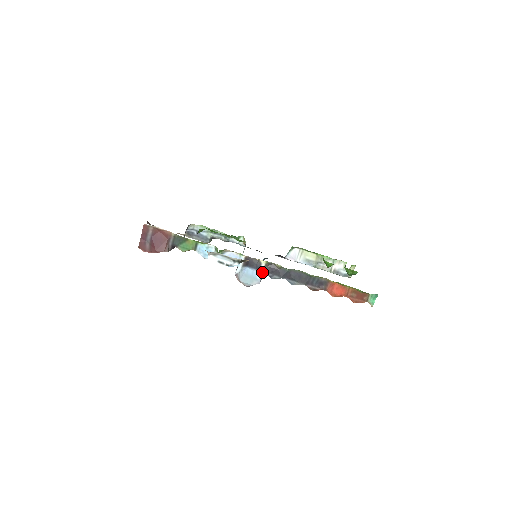
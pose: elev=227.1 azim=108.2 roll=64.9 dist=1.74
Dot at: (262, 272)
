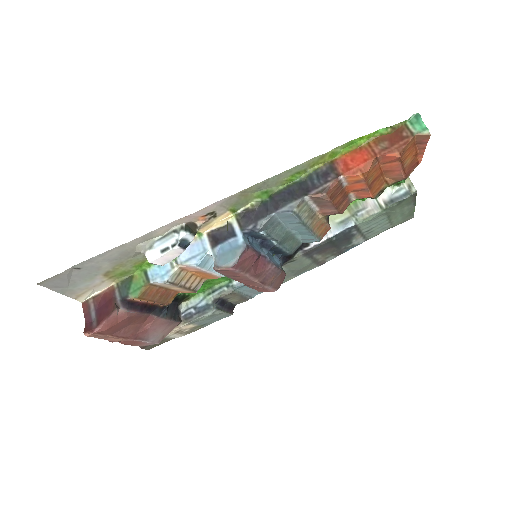
Dot at: (240, 232)
